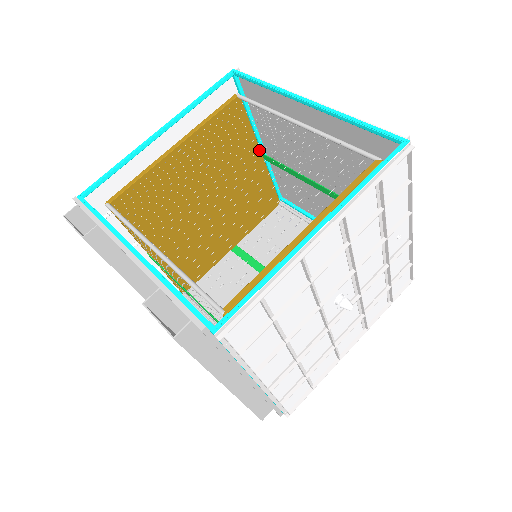
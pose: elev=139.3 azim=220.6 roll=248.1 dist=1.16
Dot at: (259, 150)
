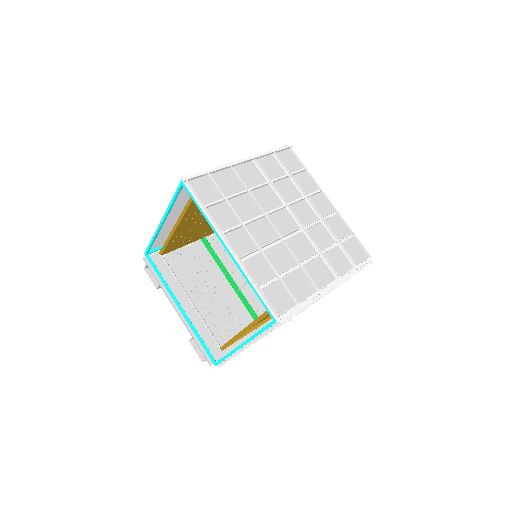
Dot at: occluded
